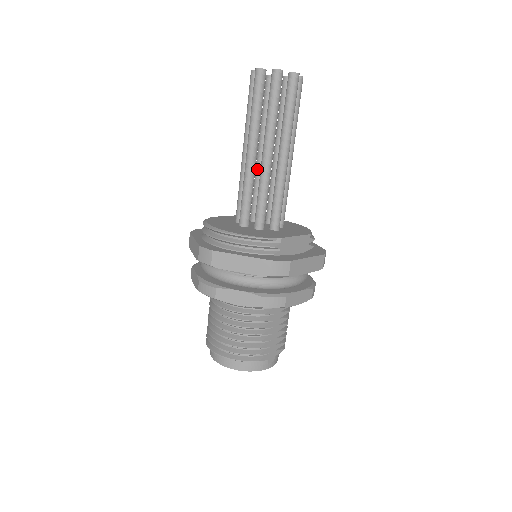
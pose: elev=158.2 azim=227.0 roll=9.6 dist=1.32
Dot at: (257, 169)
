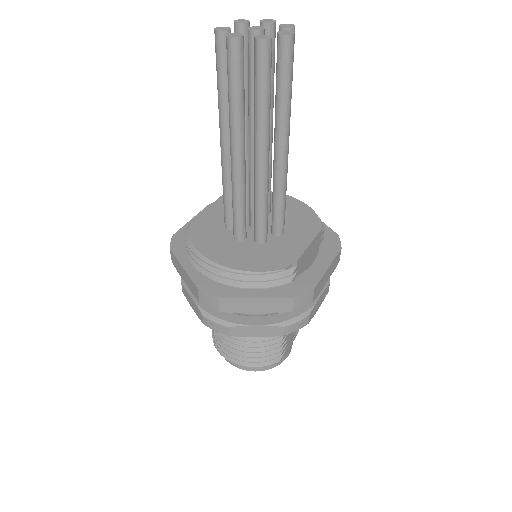
Dot at: occluded
